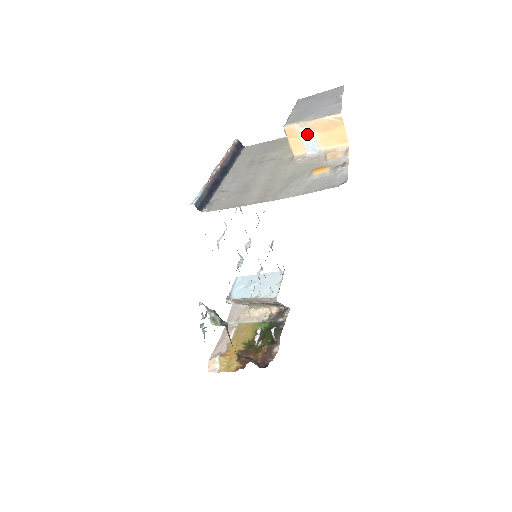
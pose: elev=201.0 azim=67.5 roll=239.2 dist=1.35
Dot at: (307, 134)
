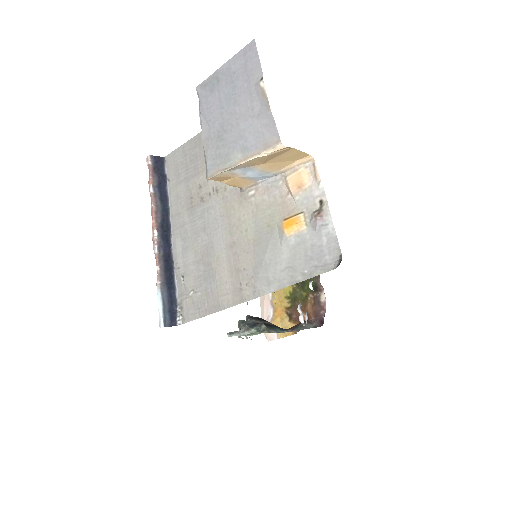
Dot at: (245, 171)
